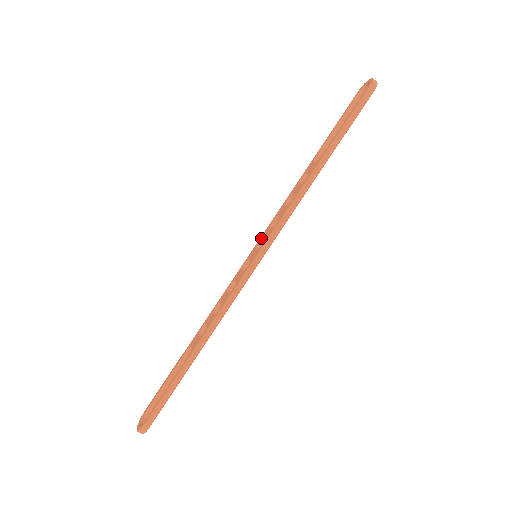
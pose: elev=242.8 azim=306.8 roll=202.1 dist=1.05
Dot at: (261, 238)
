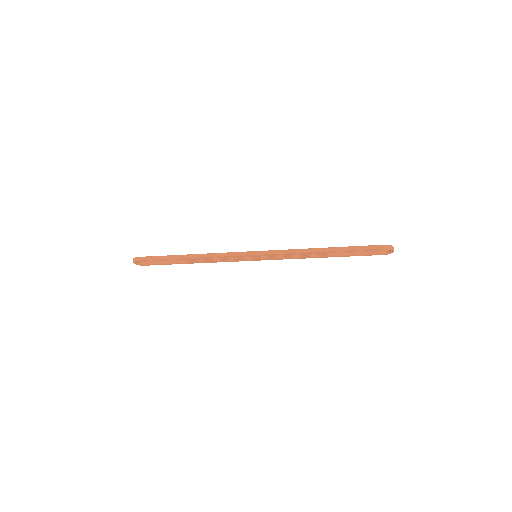
Dot at: occluded
